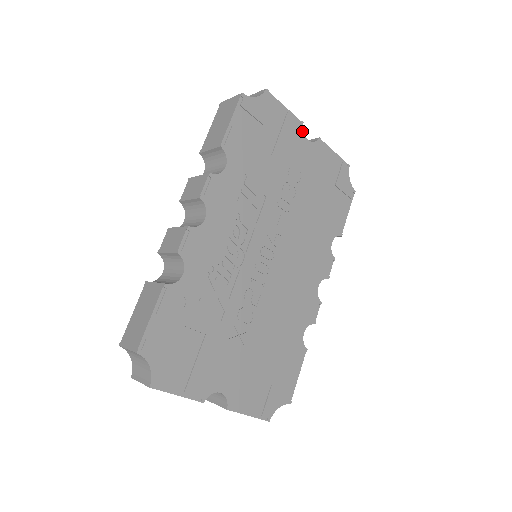
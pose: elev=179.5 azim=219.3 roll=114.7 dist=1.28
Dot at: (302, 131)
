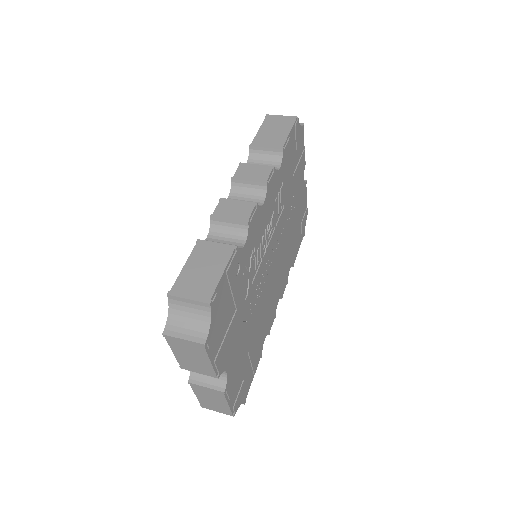
Dot at: (304, 169)
